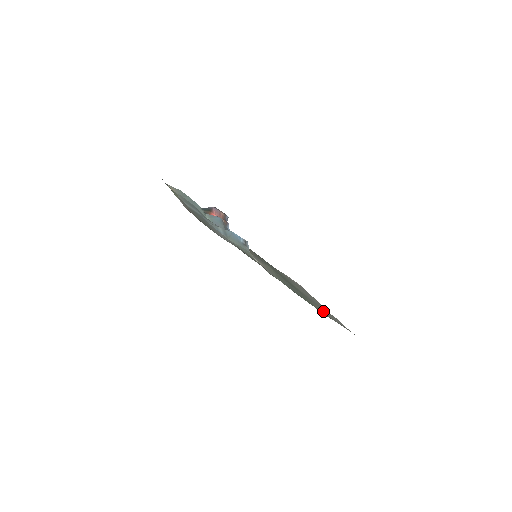
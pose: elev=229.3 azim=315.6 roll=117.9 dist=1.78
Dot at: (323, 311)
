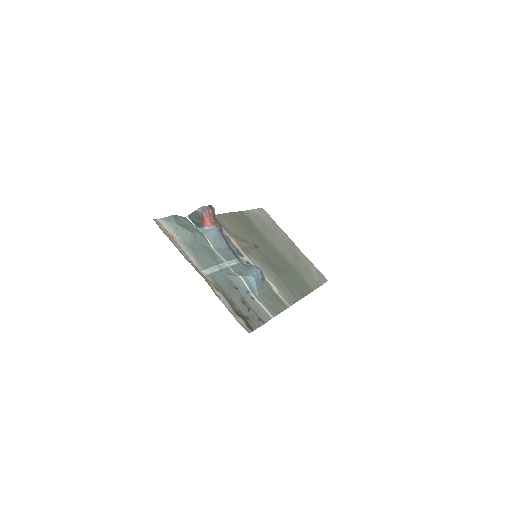
Dot at: (309, 278)
